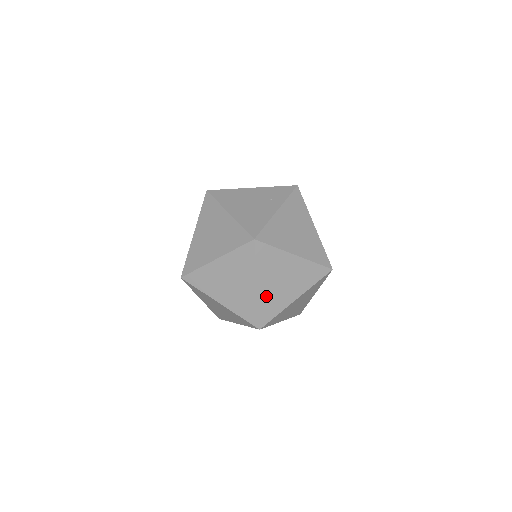
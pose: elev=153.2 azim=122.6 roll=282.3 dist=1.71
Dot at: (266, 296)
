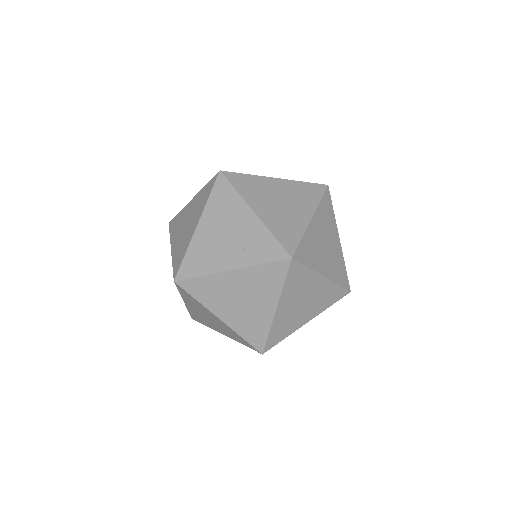
Dot at: (194, 312)
